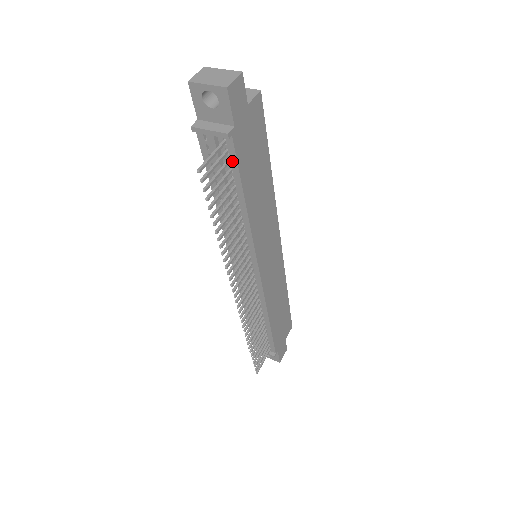
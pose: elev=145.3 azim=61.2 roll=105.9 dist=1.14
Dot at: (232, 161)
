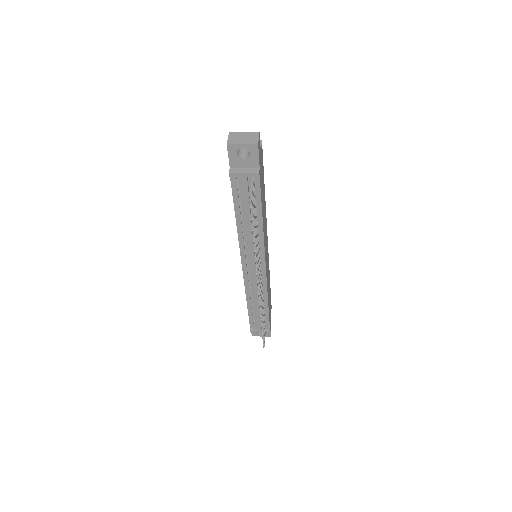
Dot at: (256, 191)
